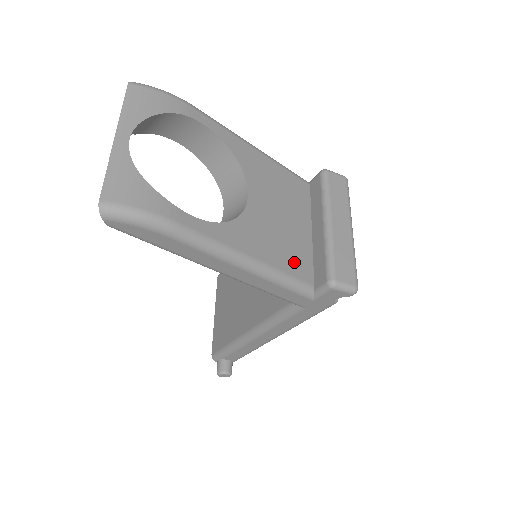
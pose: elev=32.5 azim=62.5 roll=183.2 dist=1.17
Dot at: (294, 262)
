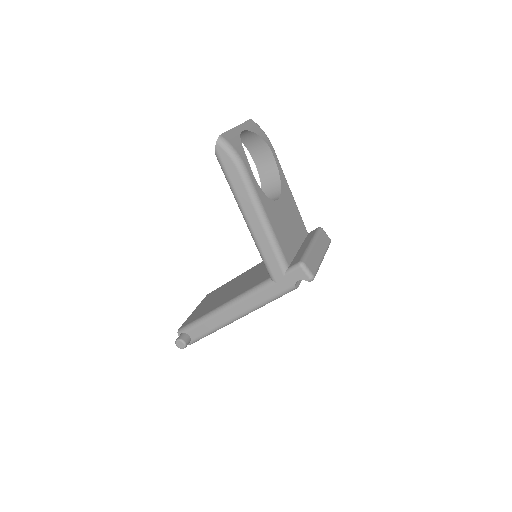
Dot at: (285, 246)
